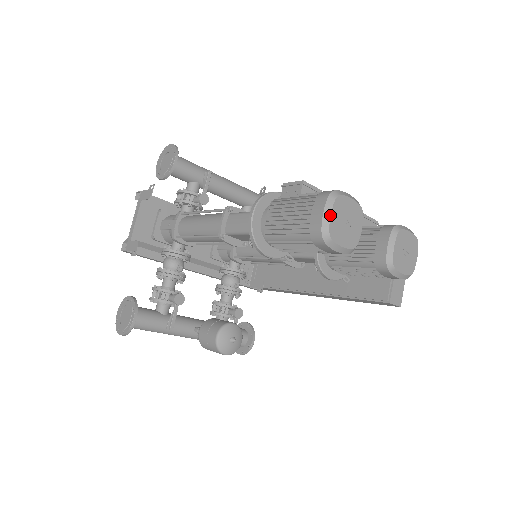
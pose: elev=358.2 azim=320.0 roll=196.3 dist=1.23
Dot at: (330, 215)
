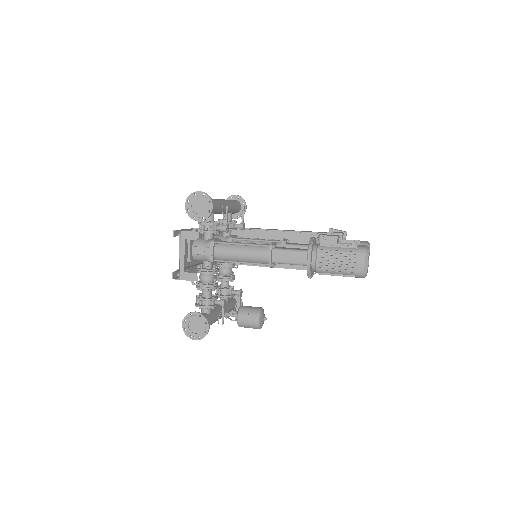
Dot at: occluded
